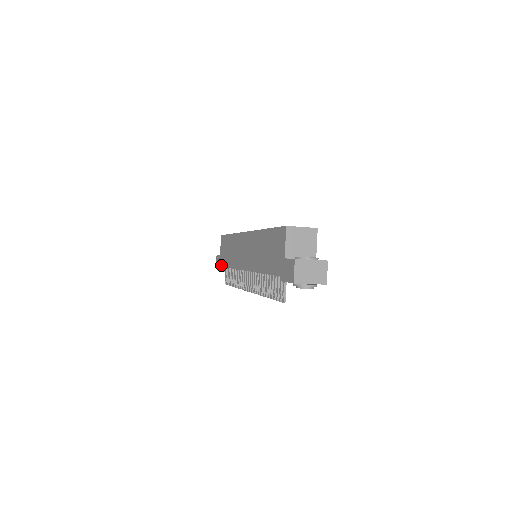
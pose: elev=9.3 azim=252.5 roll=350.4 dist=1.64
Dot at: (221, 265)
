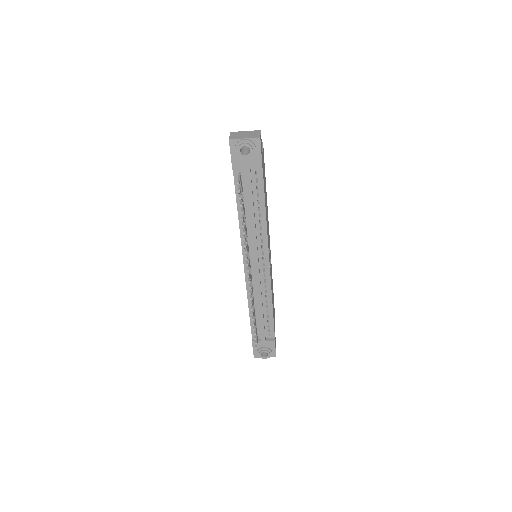
Dot at: occluded
